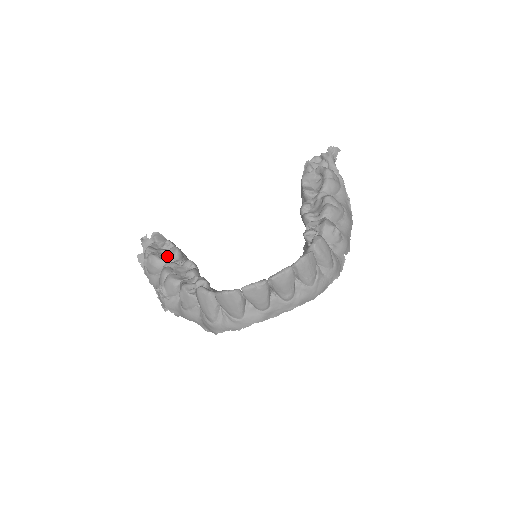
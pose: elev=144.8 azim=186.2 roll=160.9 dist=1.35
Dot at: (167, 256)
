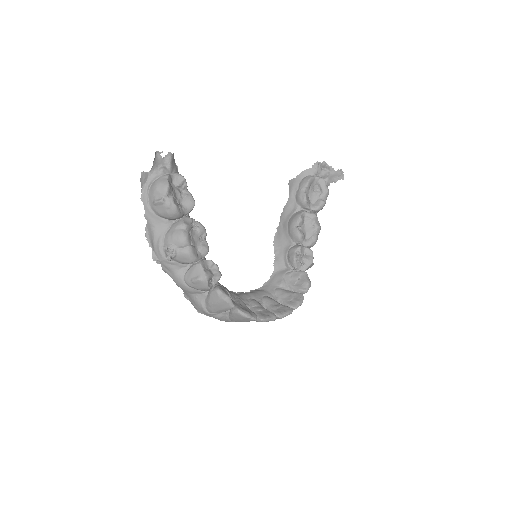
Dot at: (181, 204)
